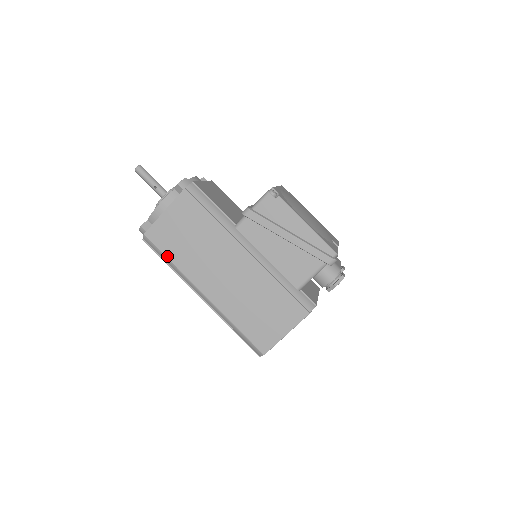
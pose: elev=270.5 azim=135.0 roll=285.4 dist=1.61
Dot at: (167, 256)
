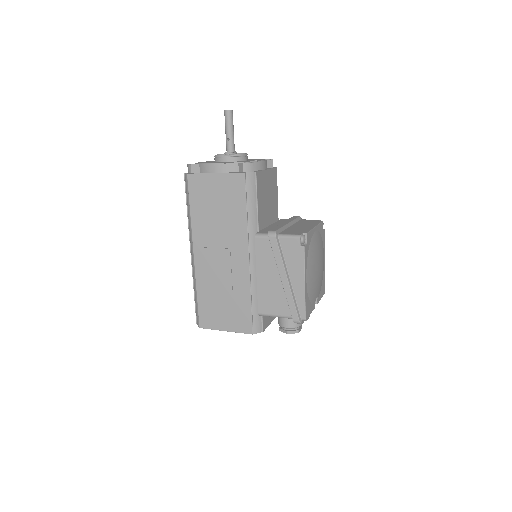
Dot at: (191, 205)
